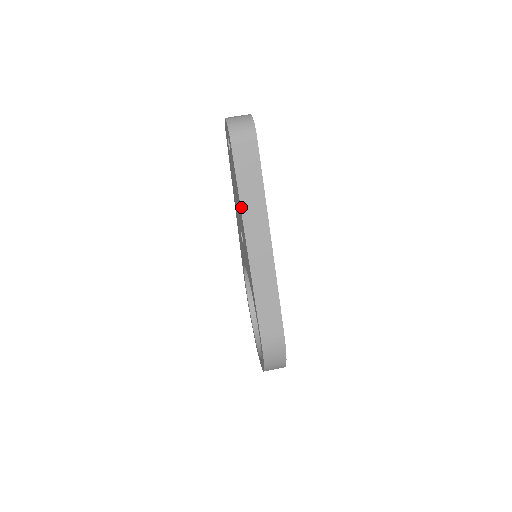
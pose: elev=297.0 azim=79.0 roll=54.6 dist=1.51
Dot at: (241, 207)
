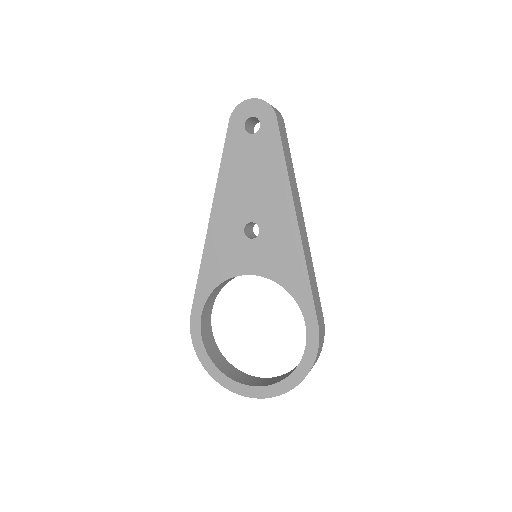
Dot at: (289, 179)
